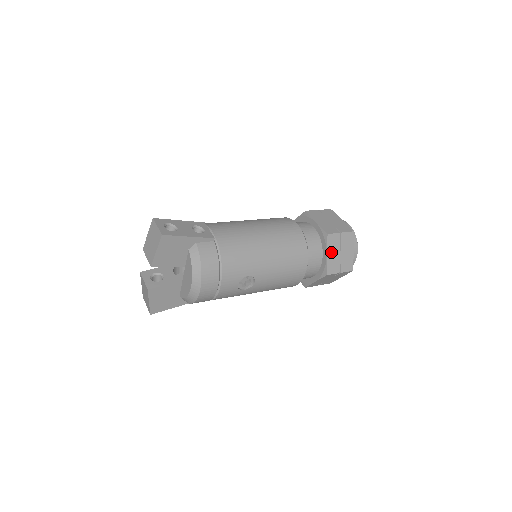
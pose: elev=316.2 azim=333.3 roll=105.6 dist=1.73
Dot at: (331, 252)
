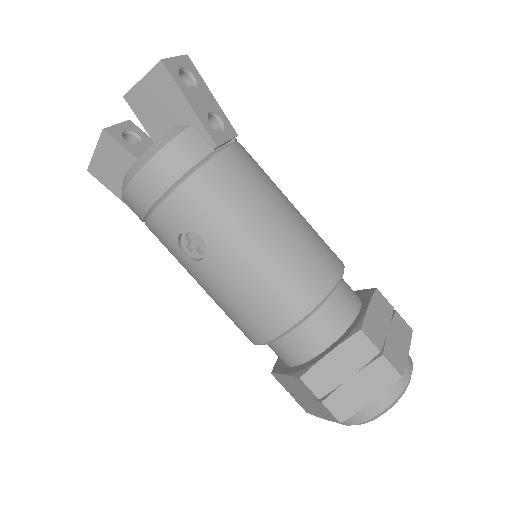
Dot at: (339, 358)
